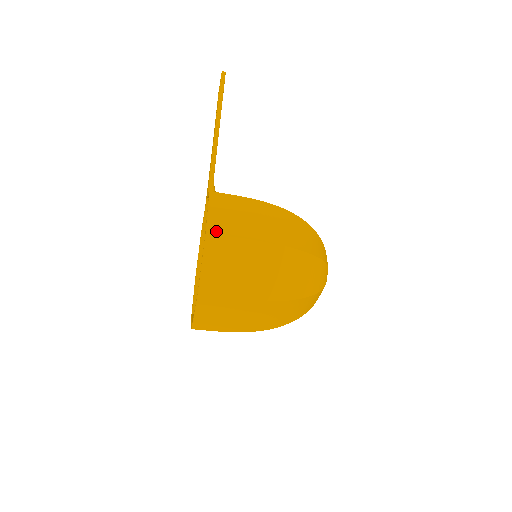
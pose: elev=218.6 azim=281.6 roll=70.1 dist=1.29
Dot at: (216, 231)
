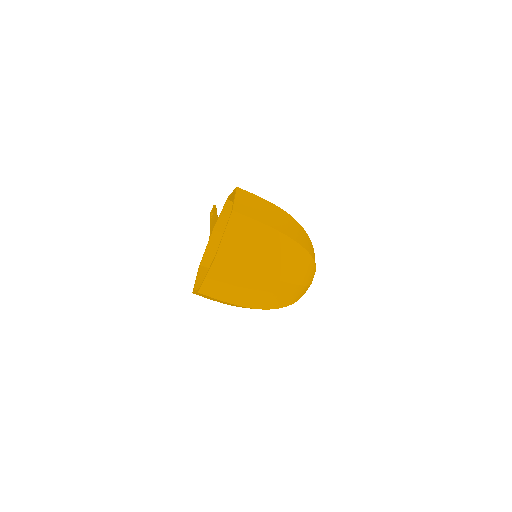
Dot at: (243, 190)
